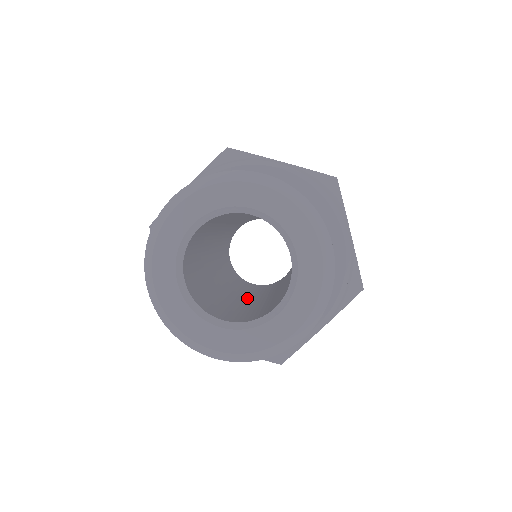
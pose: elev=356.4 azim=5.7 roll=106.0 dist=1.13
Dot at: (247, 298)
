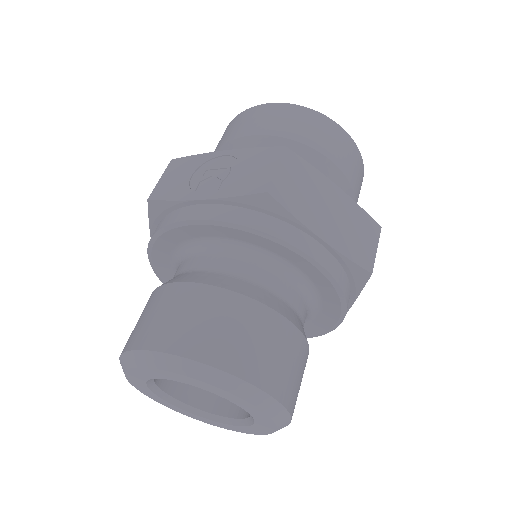
Dot at: occluded
